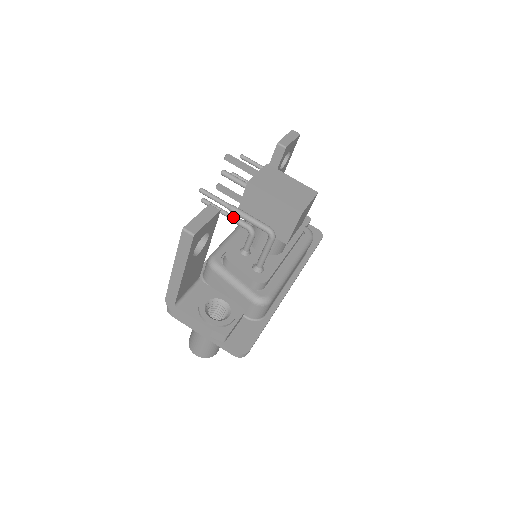
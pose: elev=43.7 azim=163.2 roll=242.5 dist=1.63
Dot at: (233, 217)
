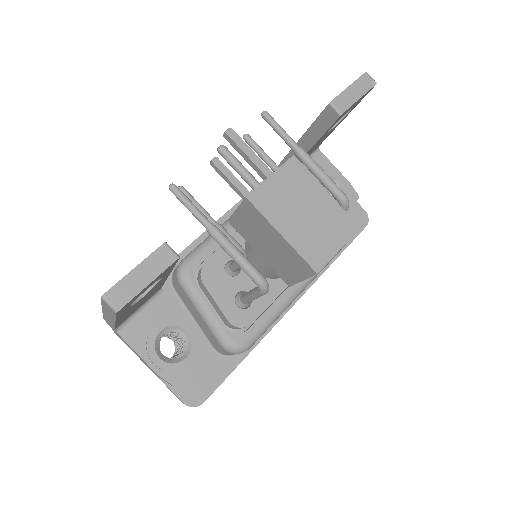
Dot at: occluded
